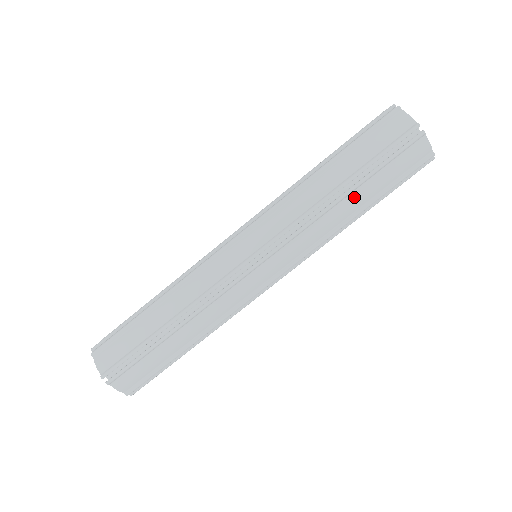
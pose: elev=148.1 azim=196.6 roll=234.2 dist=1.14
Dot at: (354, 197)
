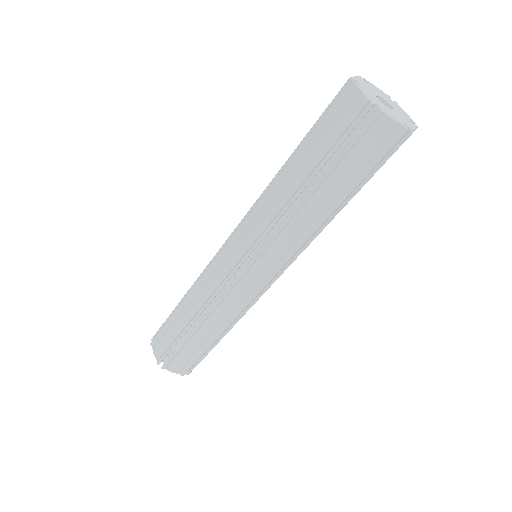
Dot at: occluded
